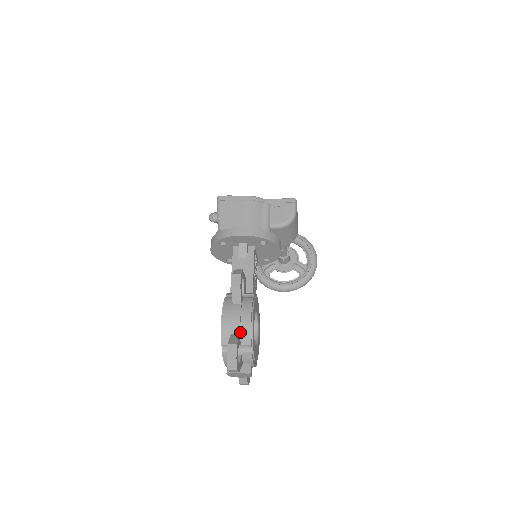
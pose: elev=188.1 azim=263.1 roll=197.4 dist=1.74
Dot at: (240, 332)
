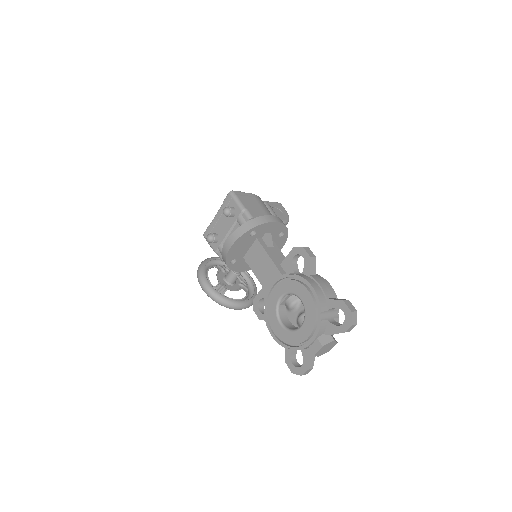
Dot at: (331, 297)
